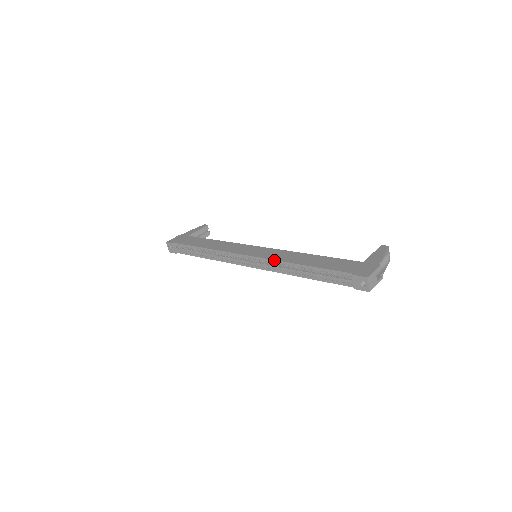
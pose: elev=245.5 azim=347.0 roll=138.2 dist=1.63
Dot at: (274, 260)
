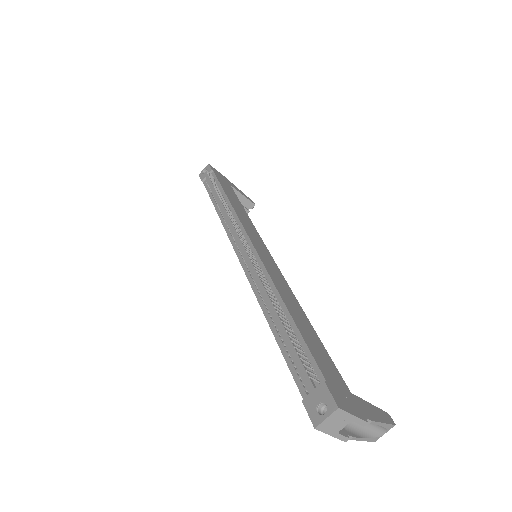
Dot at: (267, 271)
